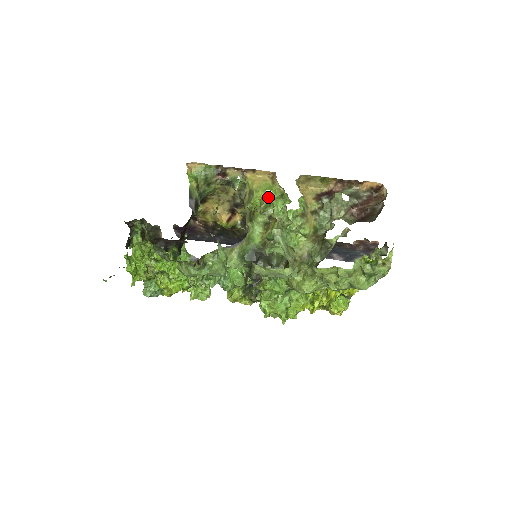
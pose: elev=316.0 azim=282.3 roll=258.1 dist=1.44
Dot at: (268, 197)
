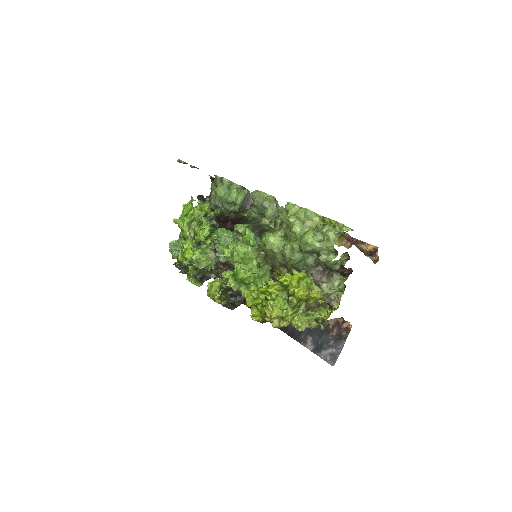
Dot at: occluded
